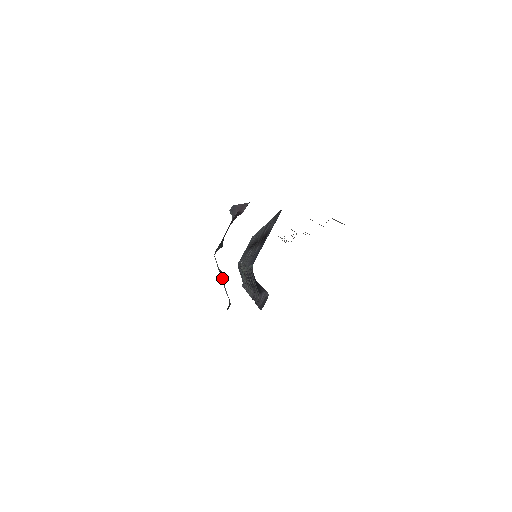
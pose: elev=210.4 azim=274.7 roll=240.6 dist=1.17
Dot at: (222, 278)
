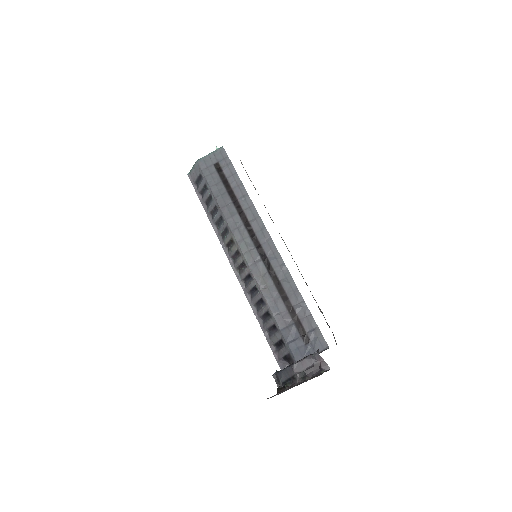
Dot at: (289, 380)
